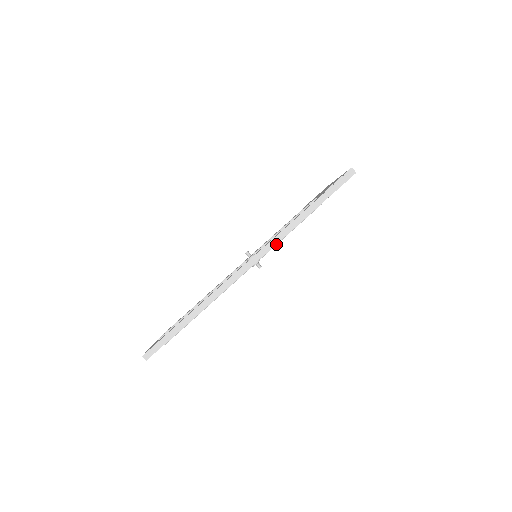
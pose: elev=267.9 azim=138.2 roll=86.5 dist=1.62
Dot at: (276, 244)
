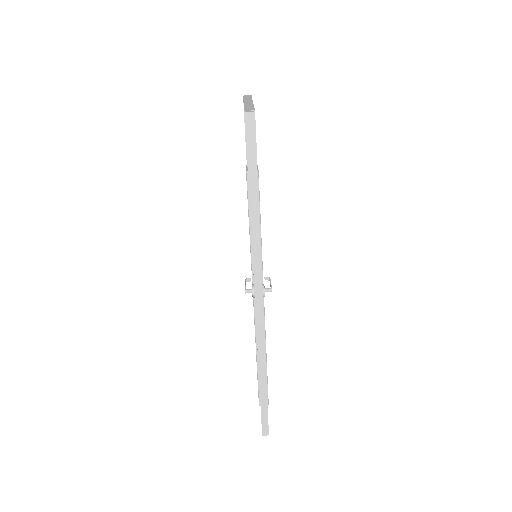
Dot at: (261, 252)
